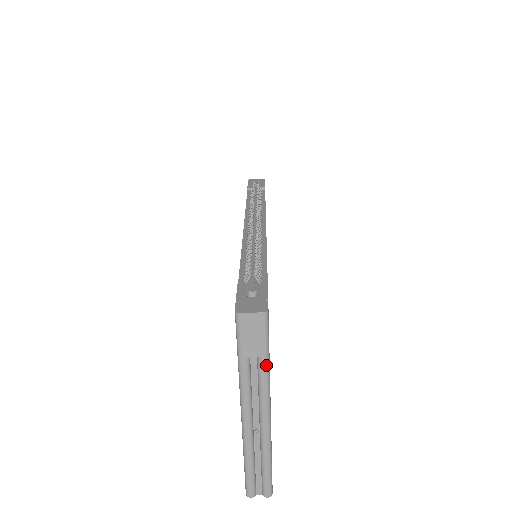
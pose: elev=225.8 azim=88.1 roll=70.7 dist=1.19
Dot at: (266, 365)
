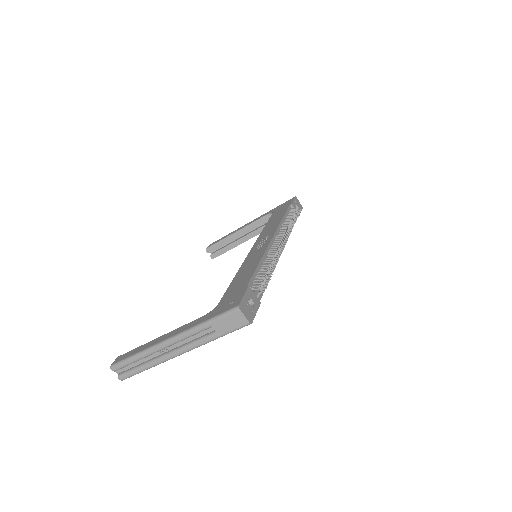
Dot at: (214, 339)
